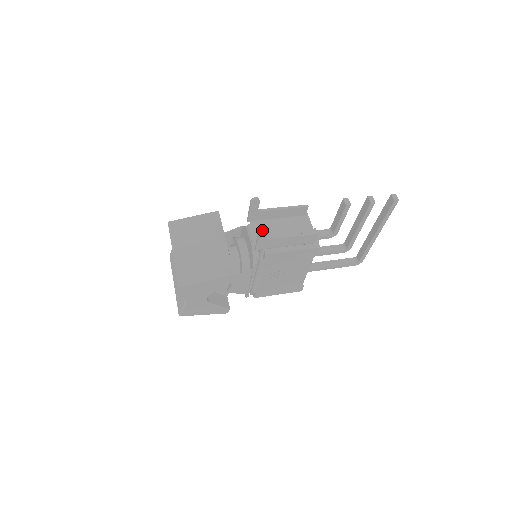
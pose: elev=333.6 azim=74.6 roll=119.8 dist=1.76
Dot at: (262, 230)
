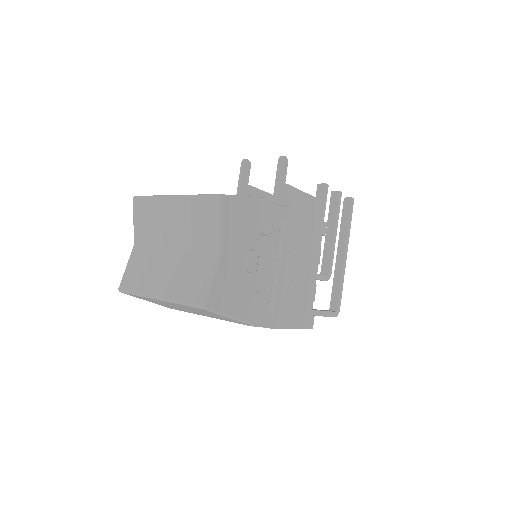
Dot at: (283, 159)
